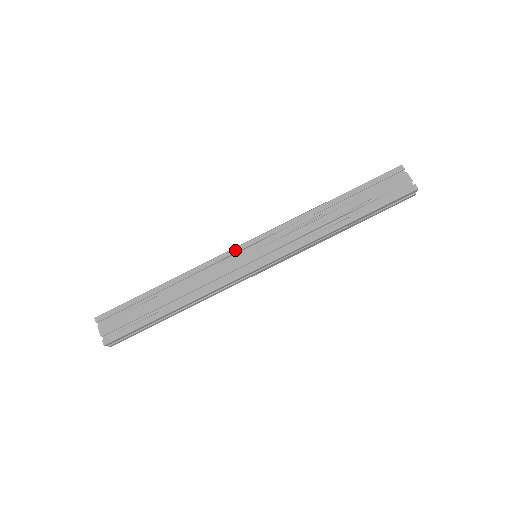
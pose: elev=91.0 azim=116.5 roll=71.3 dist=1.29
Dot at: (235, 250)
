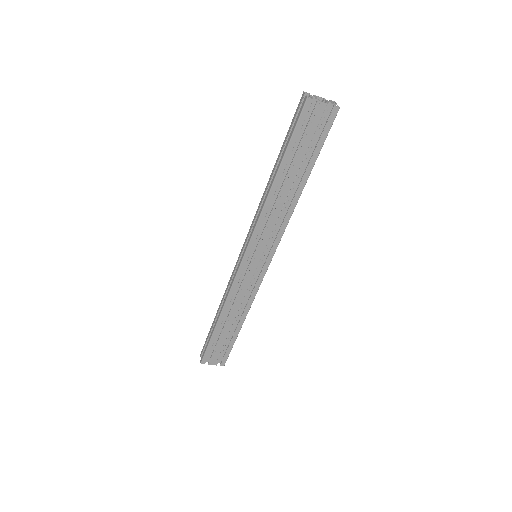
Dot at: (241, 270)
